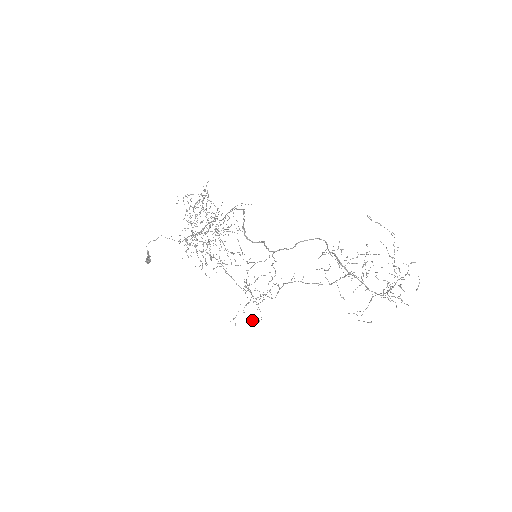
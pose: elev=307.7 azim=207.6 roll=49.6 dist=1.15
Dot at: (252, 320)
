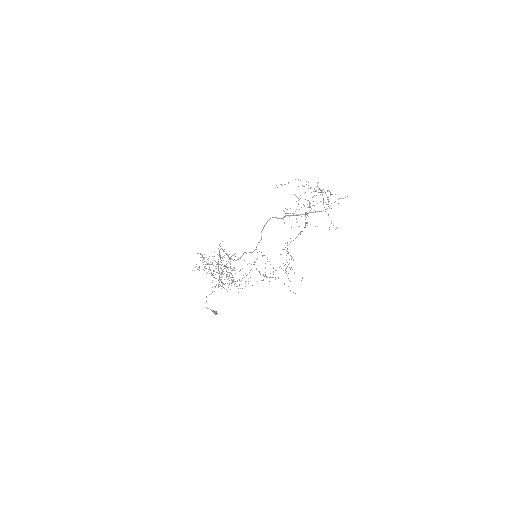
Dot at: occluded
